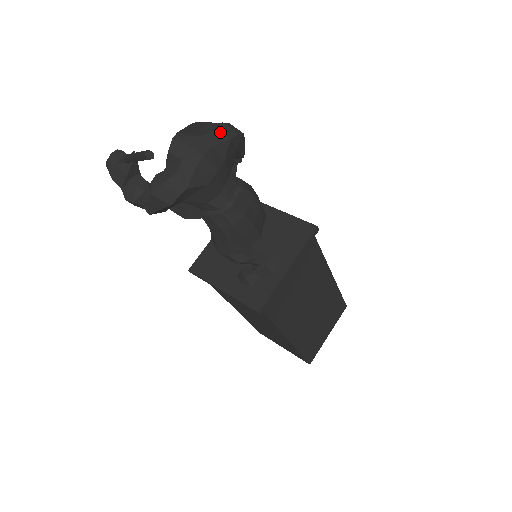
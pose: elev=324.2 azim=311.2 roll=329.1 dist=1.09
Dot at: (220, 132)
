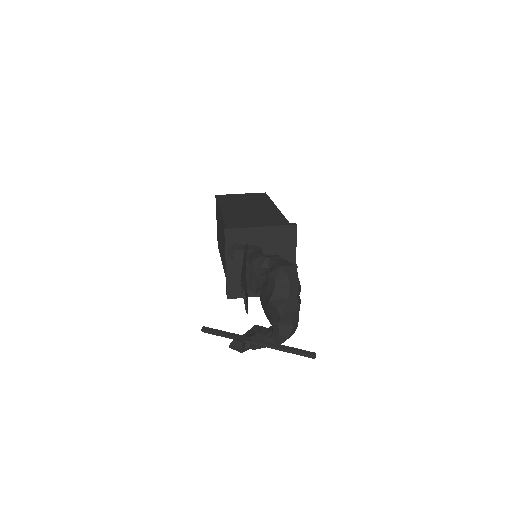
Dot at: (293, 284)
